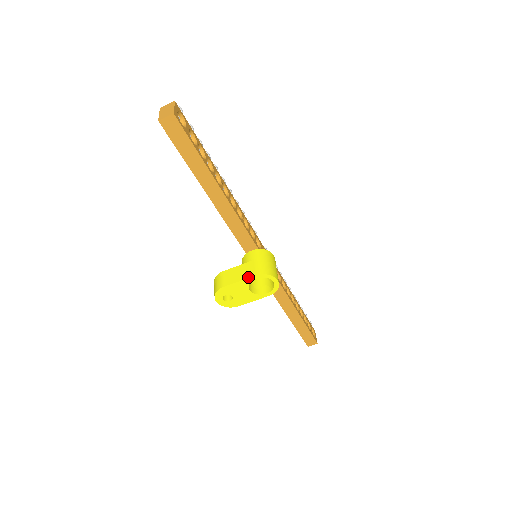
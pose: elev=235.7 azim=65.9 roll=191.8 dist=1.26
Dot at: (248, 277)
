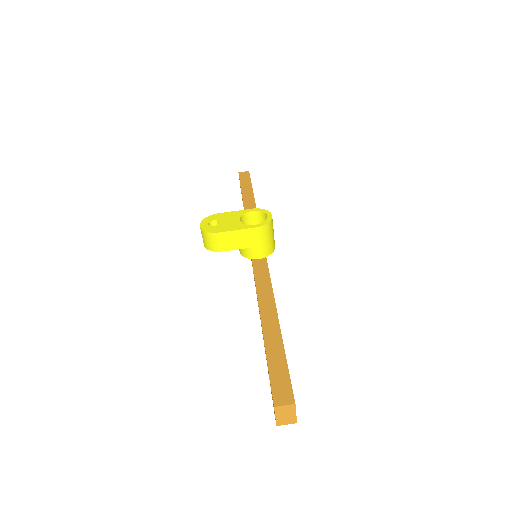
Dot at: (245, 210)
